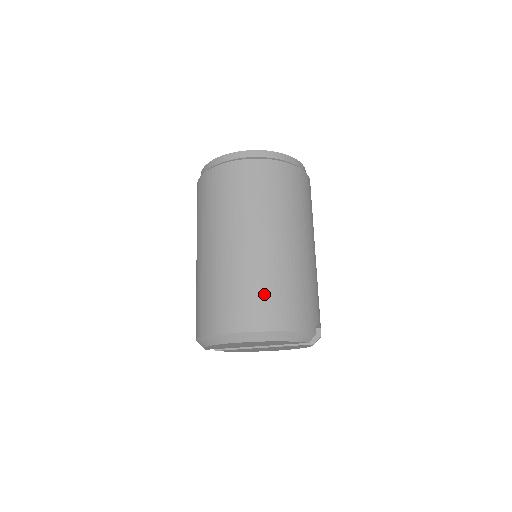
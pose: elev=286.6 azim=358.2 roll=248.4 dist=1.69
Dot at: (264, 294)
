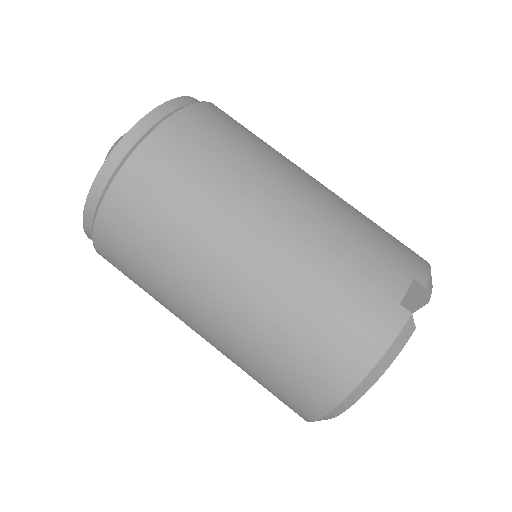
Dot at: (292, 360)
